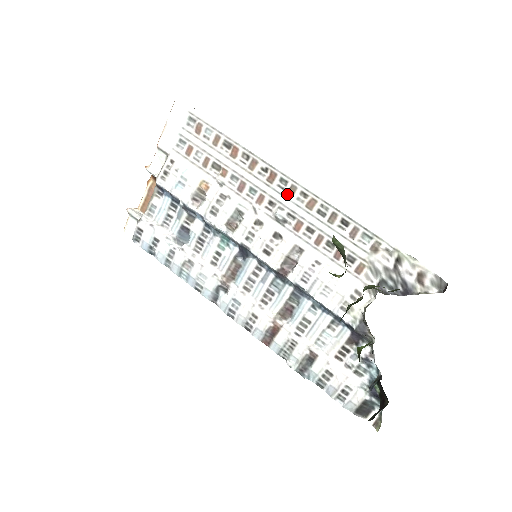
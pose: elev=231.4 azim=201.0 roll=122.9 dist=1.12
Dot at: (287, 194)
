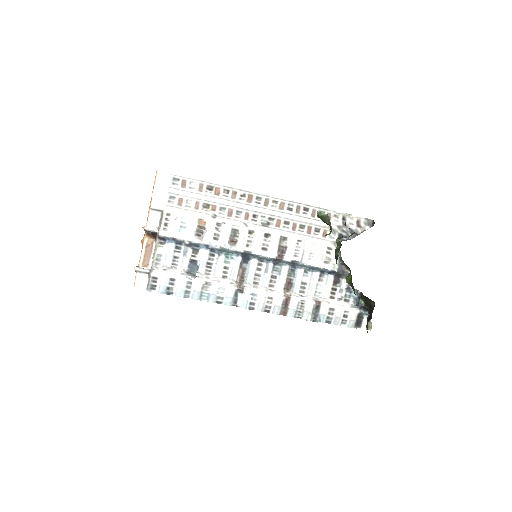
Dot at: (264, 206)
